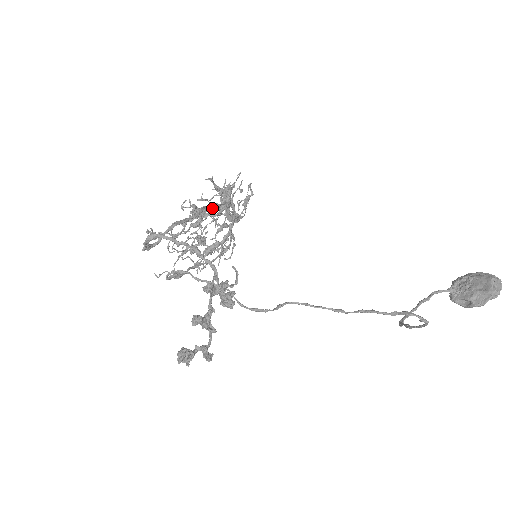
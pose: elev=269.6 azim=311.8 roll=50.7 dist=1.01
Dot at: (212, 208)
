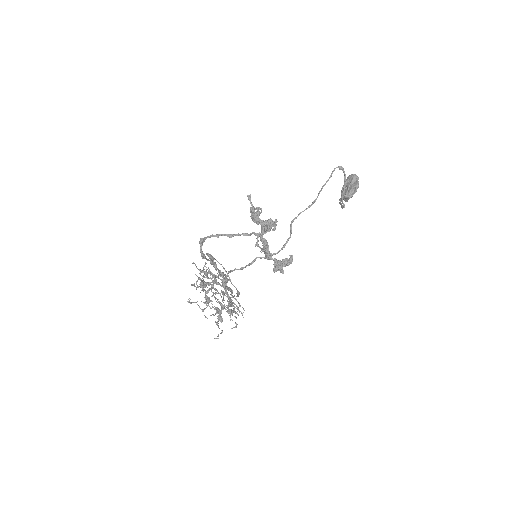
Dot at: (210, 262)
